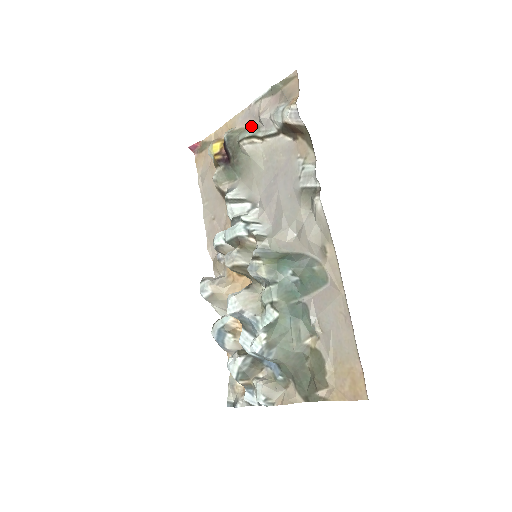
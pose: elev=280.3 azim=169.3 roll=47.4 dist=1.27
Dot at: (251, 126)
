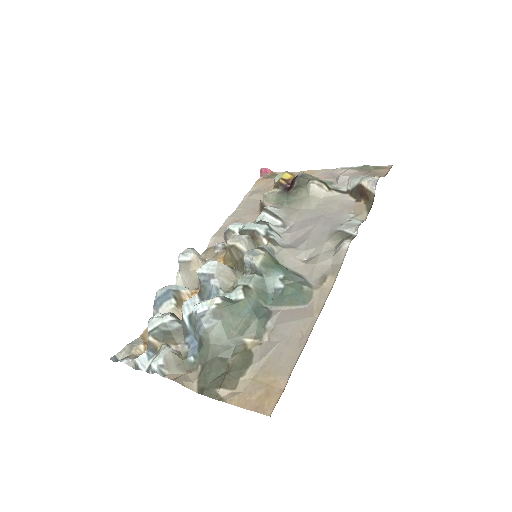
Dot at: (326, 180)
